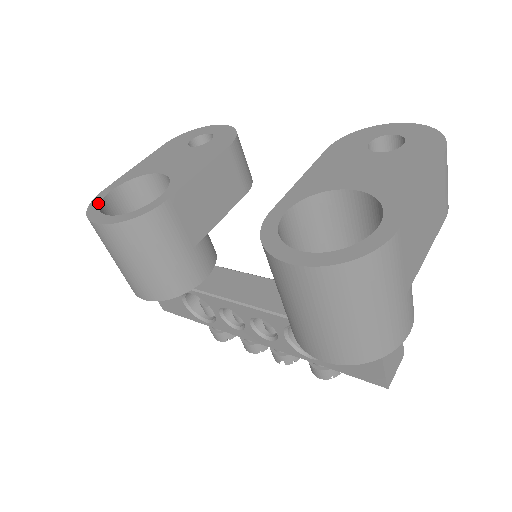
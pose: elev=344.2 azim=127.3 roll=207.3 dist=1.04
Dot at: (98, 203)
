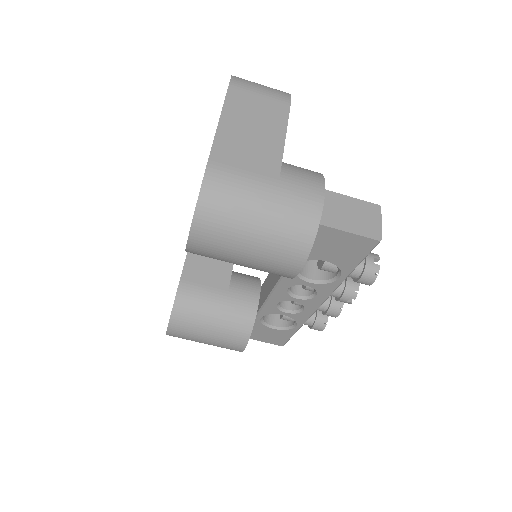
Dot at: occluded
